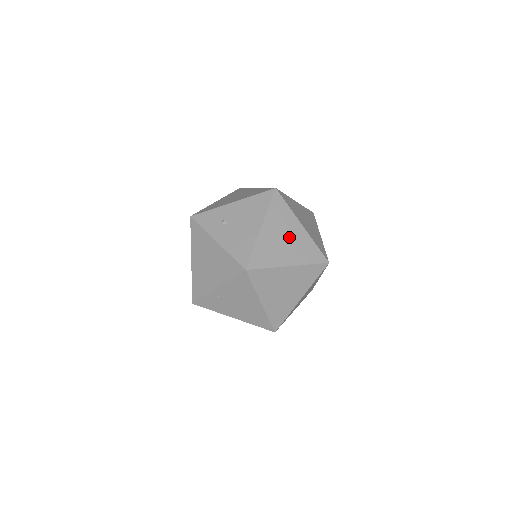
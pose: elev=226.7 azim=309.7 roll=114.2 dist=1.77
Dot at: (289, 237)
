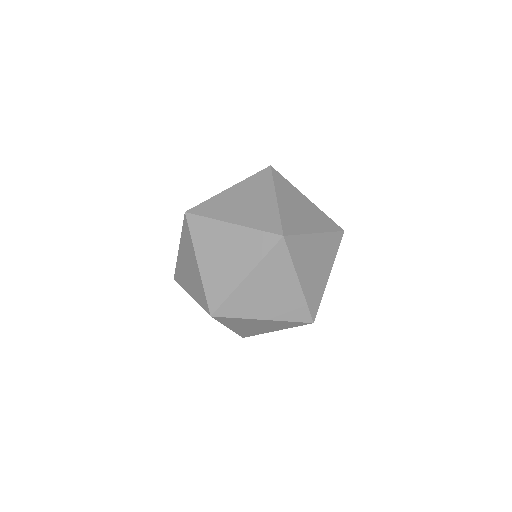
Dot at: occluded
